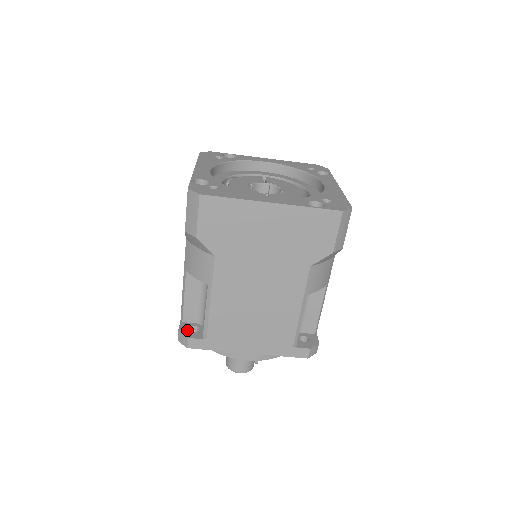
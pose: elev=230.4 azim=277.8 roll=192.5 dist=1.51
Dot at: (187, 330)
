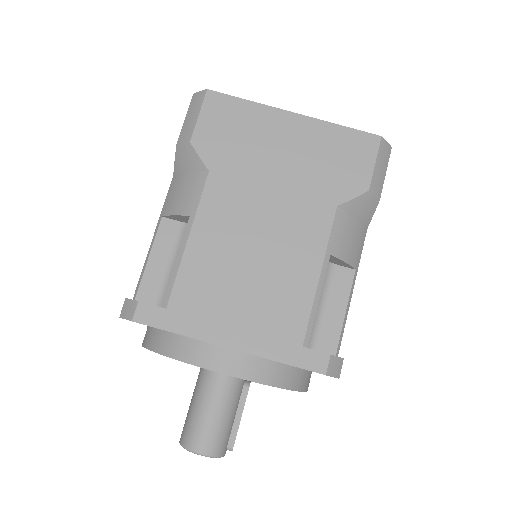
Dot at: occluded
